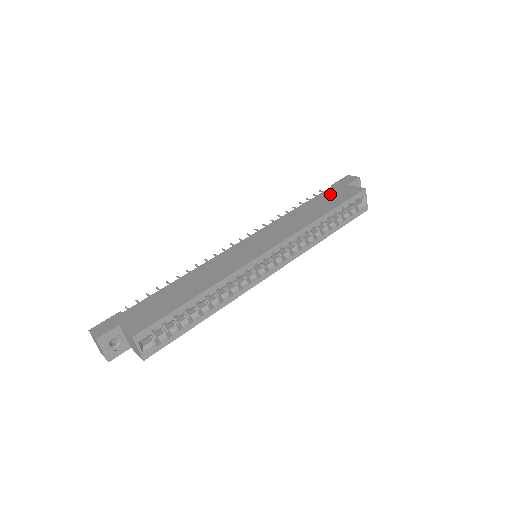
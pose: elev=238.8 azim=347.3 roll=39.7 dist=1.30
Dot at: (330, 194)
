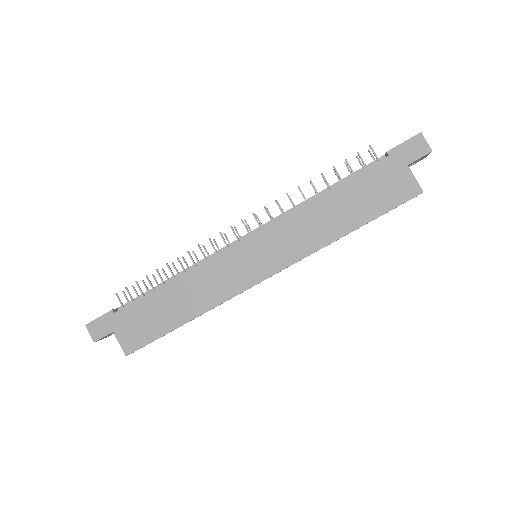
Dot at: (375, 181)
